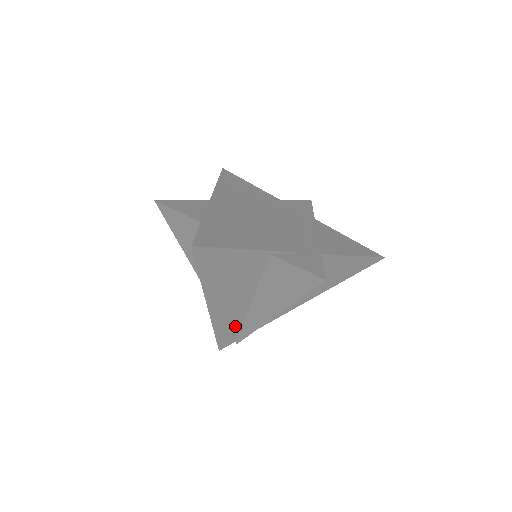
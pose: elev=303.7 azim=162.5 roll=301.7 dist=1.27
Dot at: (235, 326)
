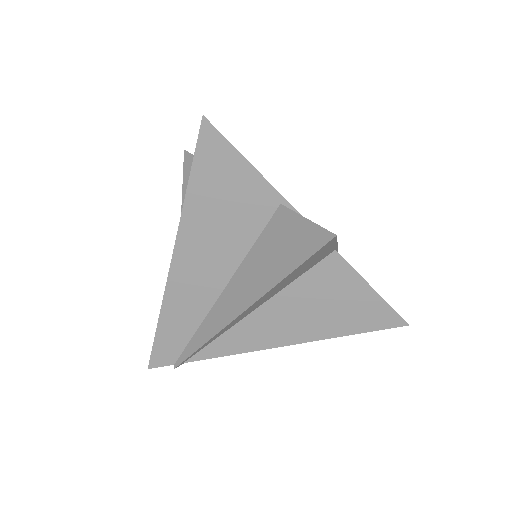
Dot at: (187, 327)
